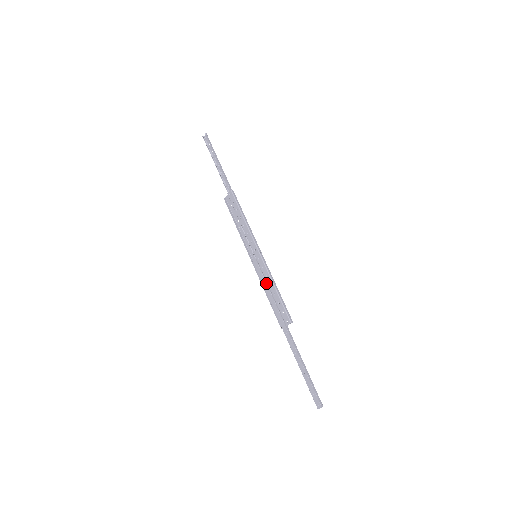
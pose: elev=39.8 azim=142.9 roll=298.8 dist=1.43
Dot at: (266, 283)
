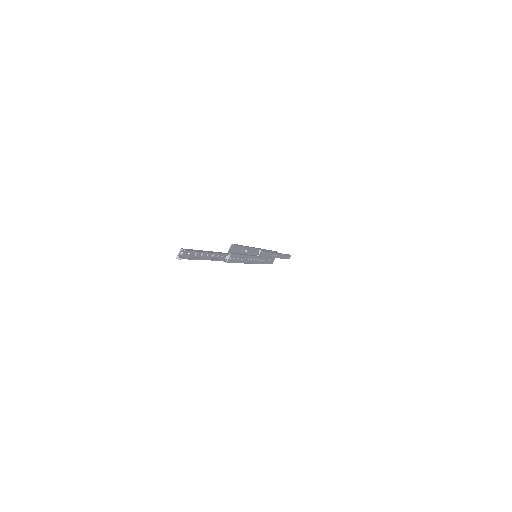
Dot at: occluded
